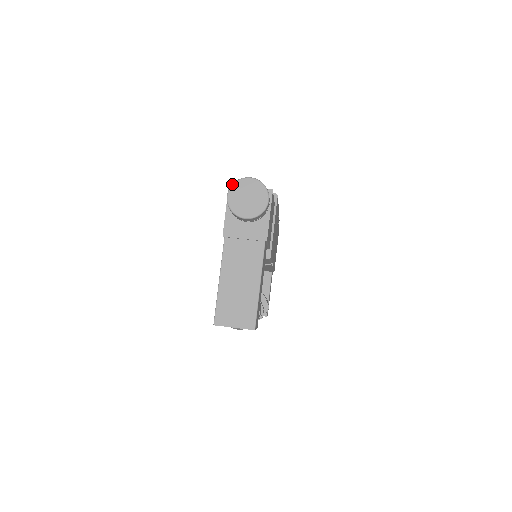
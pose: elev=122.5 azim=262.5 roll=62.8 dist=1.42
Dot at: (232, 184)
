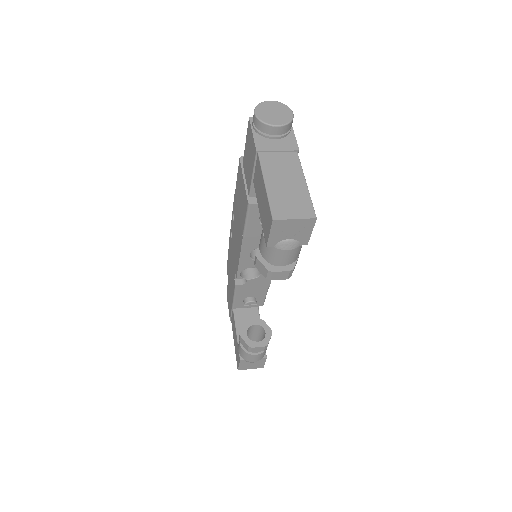
Dot at: occluded
